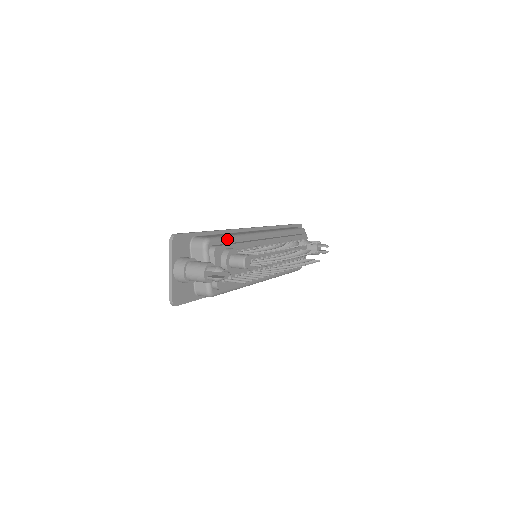
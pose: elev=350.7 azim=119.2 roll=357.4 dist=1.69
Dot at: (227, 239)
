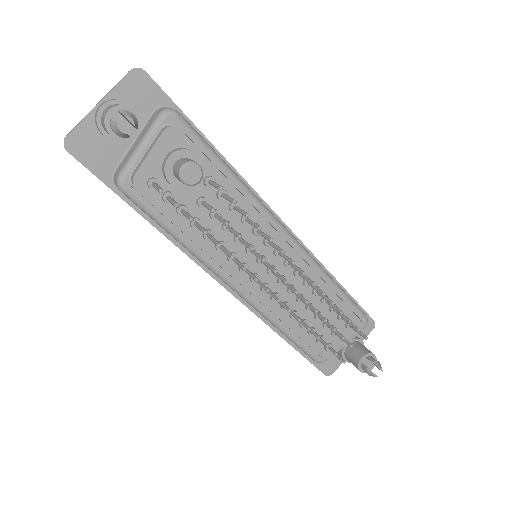
Dot at: (210, 152)
